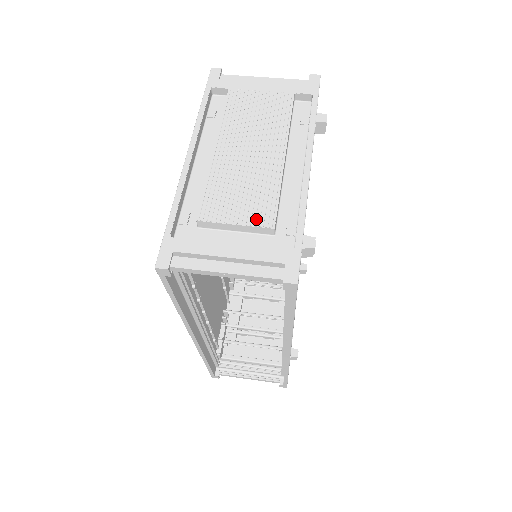
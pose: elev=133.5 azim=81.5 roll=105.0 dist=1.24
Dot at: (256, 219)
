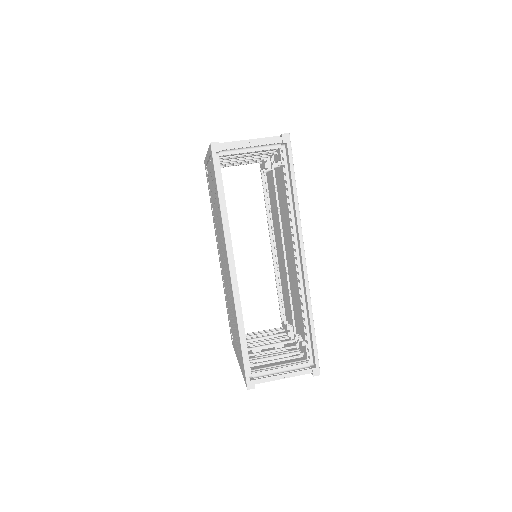
Dot at: occluded
